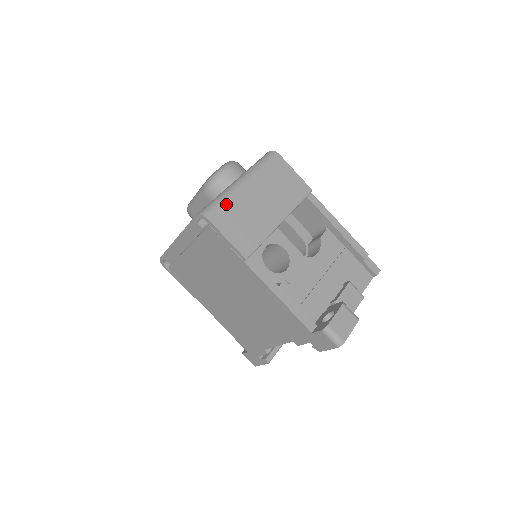
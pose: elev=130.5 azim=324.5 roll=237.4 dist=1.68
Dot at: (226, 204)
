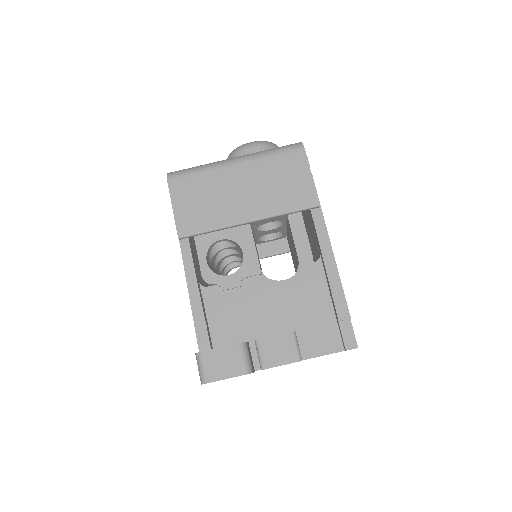
Dot at: (197, 175)
